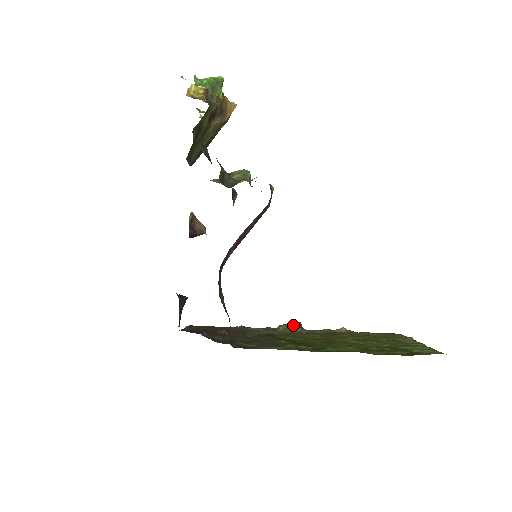
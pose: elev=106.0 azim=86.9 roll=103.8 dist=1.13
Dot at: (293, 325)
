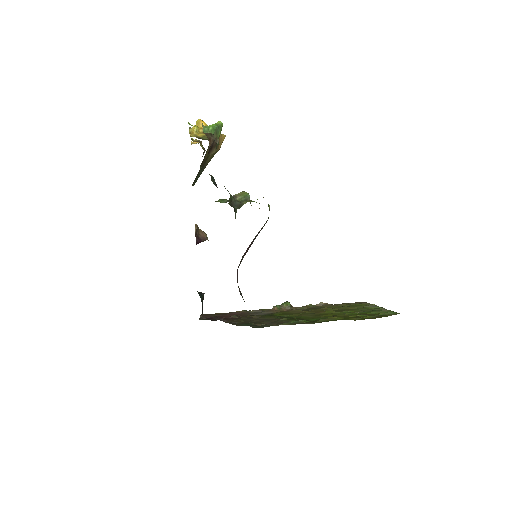
Dot at: (285, 305)
